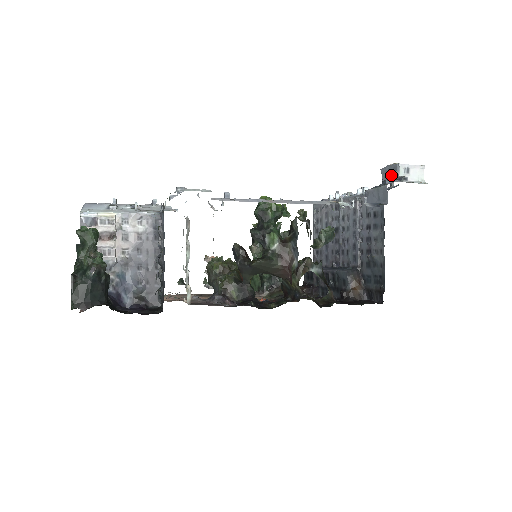
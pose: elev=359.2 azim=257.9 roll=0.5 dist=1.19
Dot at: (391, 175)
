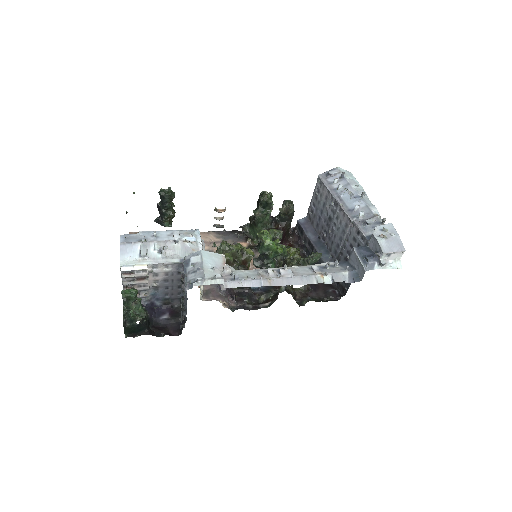
Dot at: (375, 255)
